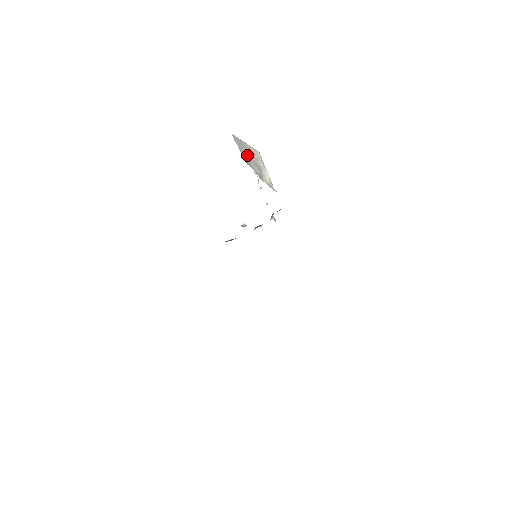
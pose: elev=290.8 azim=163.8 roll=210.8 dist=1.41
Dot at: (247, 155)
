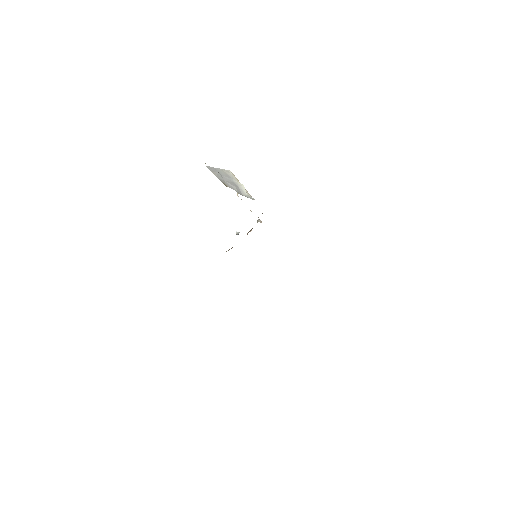
Dot at: (223, 179)
